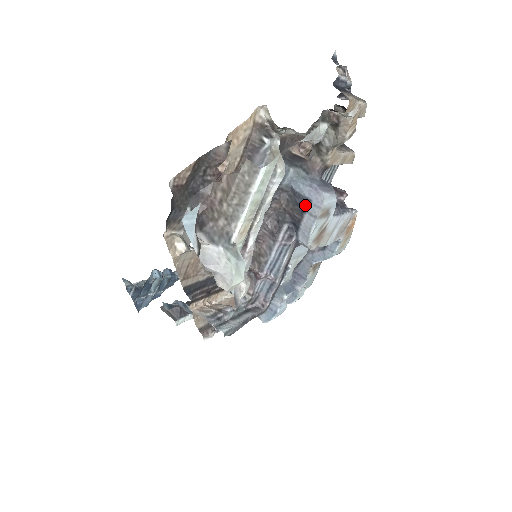
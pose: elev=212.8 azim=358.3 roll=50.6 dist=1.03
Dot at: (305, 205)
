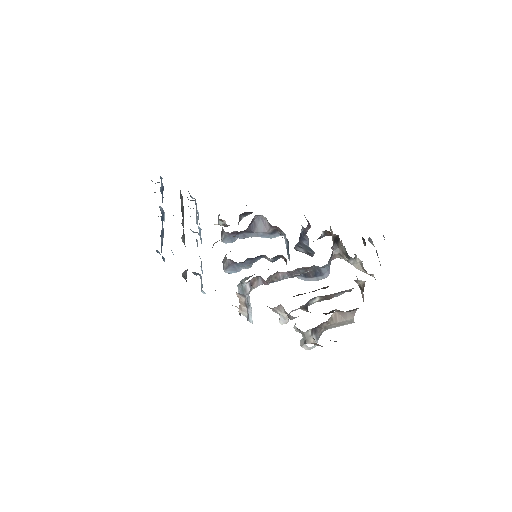
Dot at: (319, 275)
